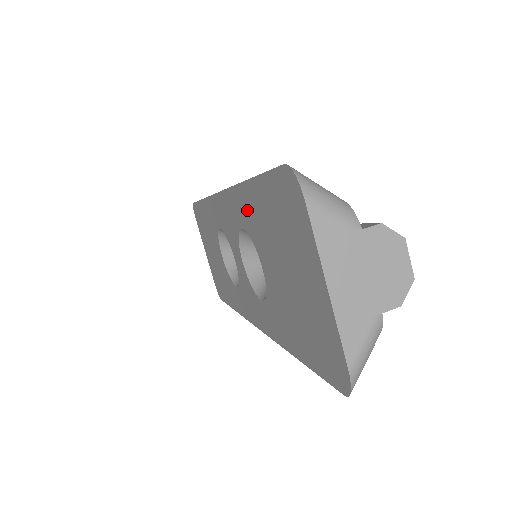
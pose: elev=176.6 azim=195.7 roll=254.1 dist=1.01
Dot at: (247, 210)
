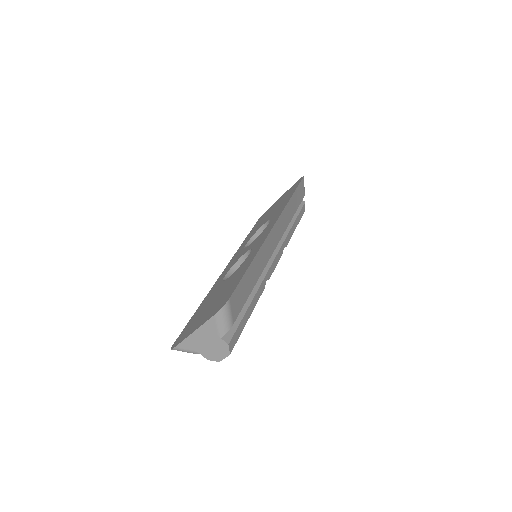
Dot at: (248, 261)
